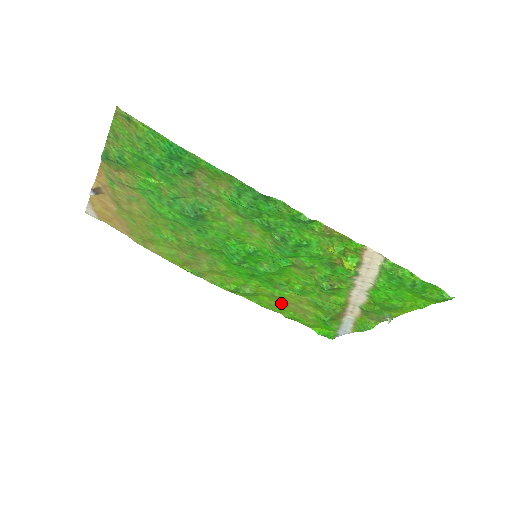
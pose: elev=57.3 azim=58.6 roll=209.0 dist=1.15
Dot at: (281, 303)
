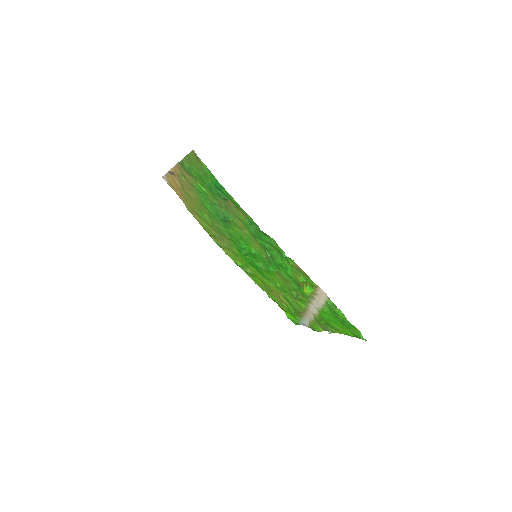
Dot at: (267, 288)
